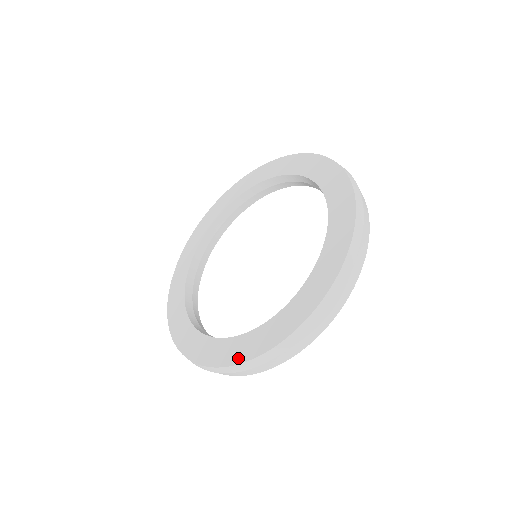
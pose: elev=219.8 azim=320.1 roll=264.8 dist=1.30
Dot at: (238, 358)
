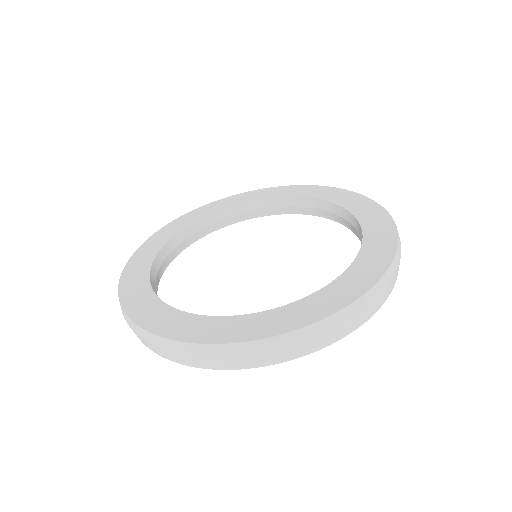
Dot at: (186, 336)
